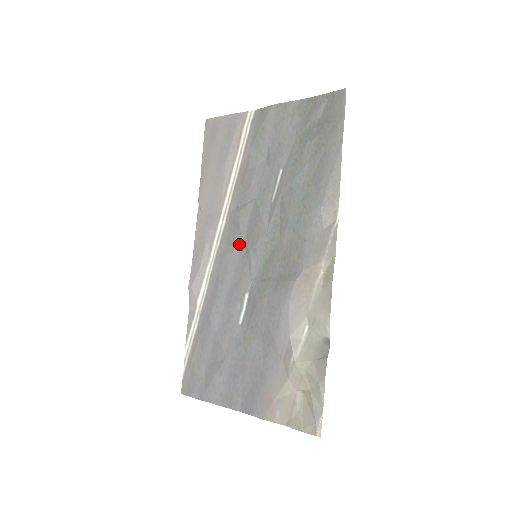
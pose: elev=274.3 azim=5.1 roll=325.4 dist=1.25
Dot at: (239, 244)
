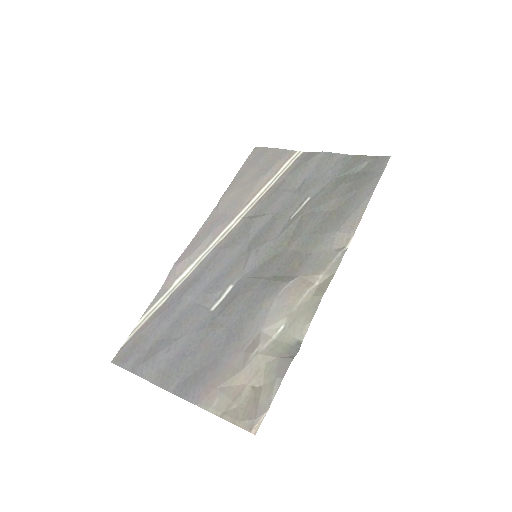
Dot at: (243, 243)
